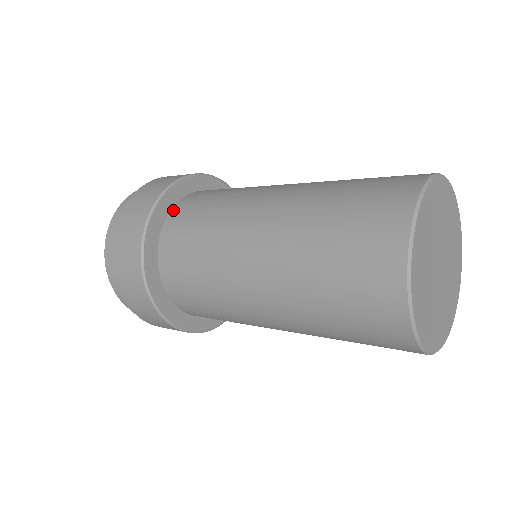
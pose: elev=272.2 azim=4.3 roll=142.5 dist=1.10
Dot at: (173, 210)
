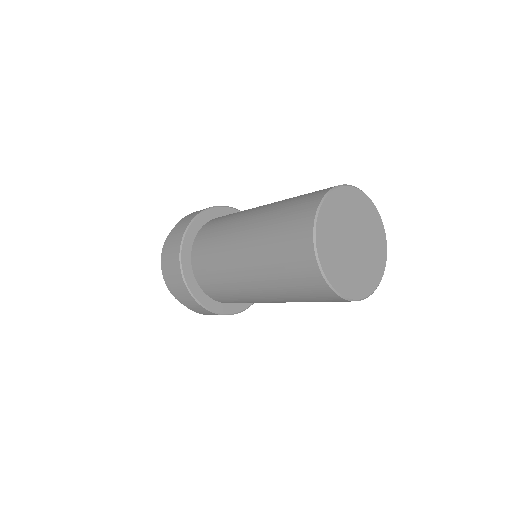
Dot at: (193, 269)
